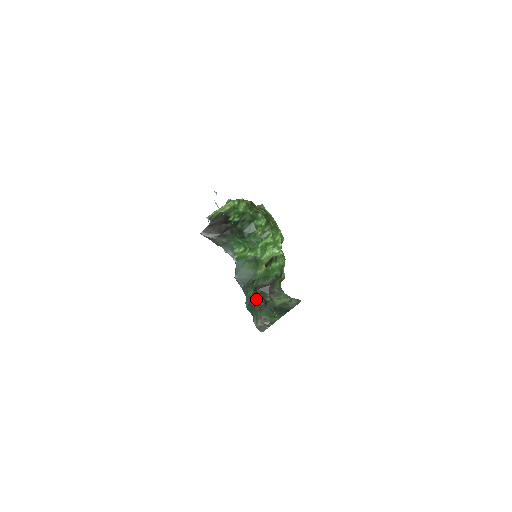
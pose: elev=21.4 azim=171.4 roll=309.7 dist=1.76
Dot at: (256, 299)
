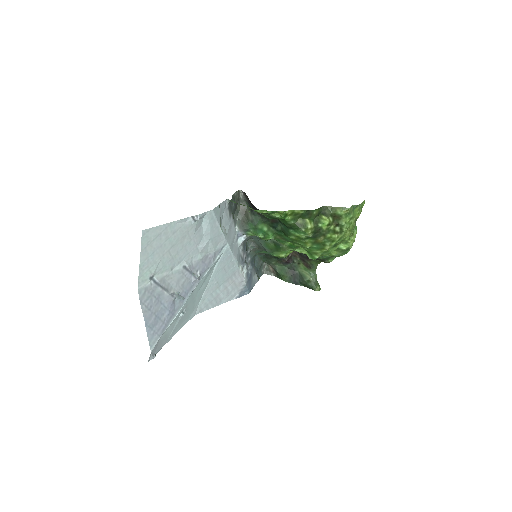
Dot at: occluded
